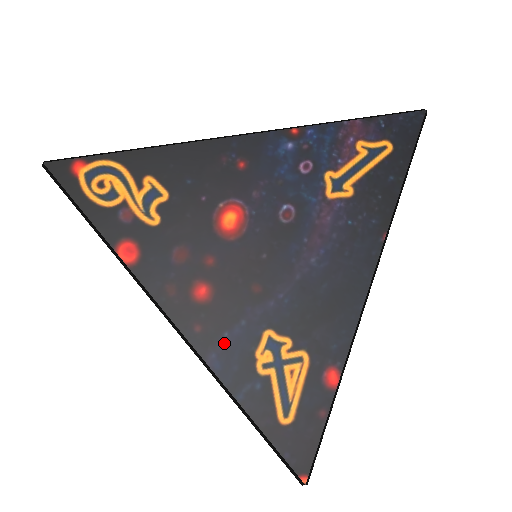
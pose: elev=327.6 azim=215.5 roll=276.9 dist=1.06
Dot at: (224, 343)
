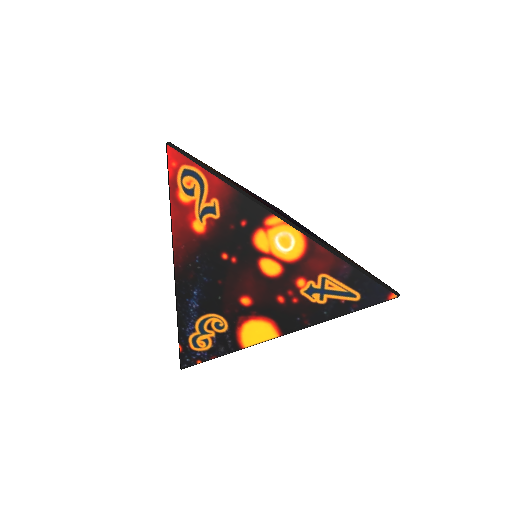
Dot at: occluded
